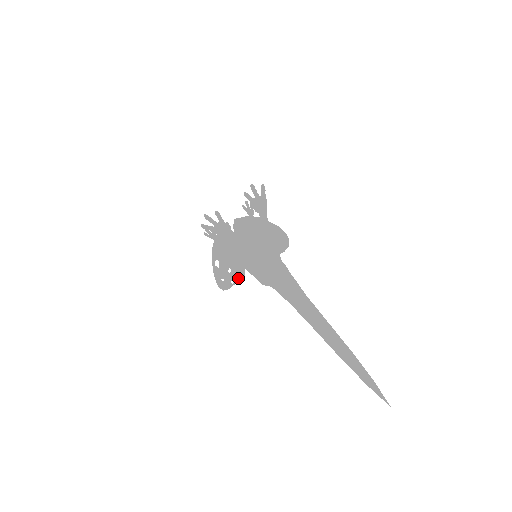
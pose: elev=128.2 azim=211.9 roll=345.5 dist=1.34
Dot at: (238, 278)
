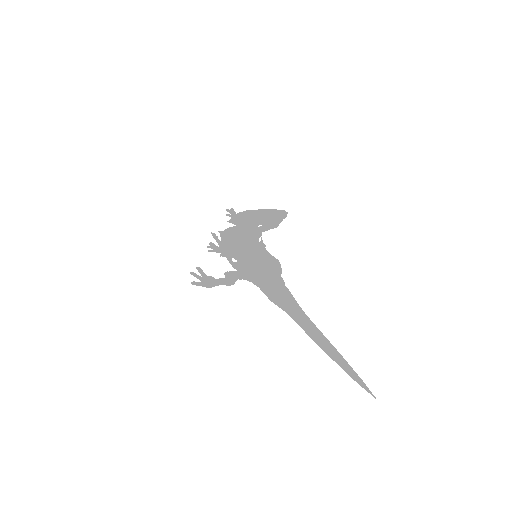
Dot at: occluded
